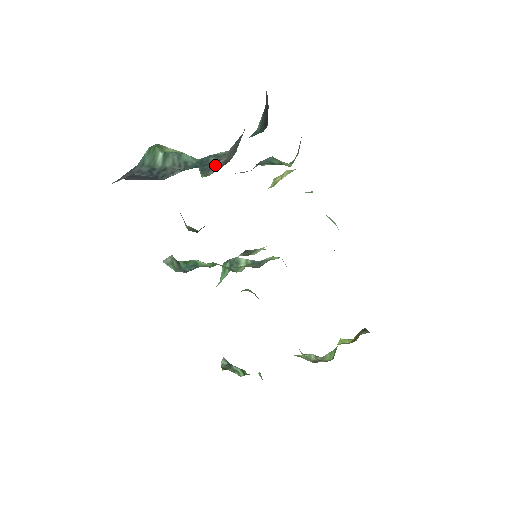
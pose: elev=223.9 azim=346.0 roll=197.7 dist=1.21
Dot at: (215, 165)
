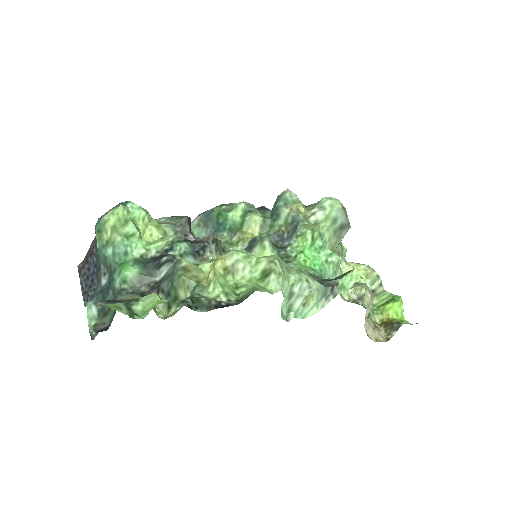
Dot at: occluded
